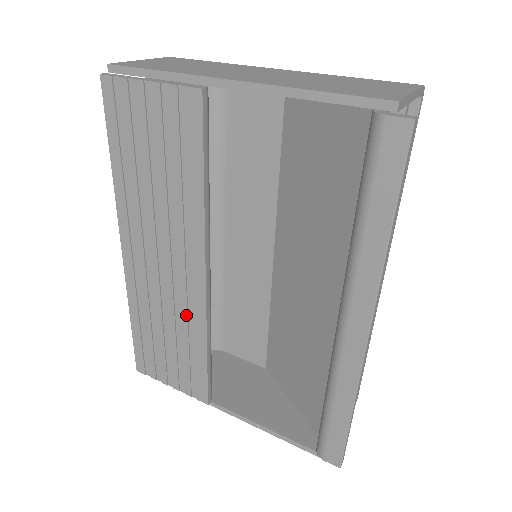
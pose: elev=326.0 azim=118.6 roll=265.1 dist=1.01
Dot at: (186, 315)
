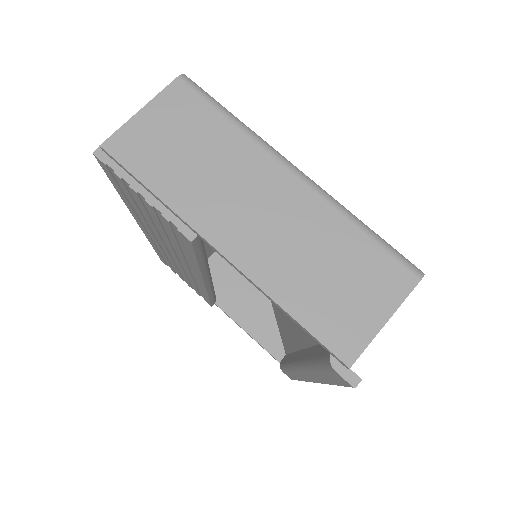
Dot at: (193, 280)
